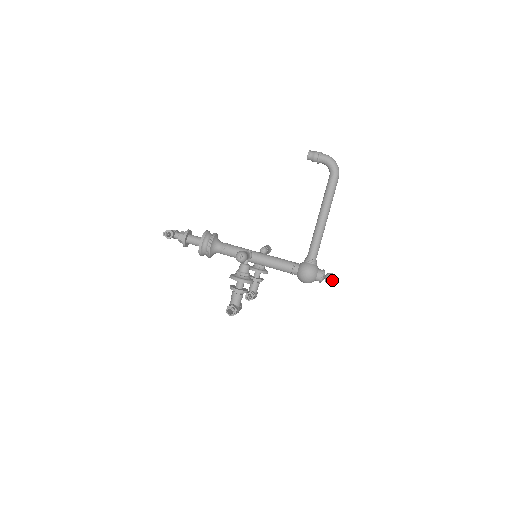
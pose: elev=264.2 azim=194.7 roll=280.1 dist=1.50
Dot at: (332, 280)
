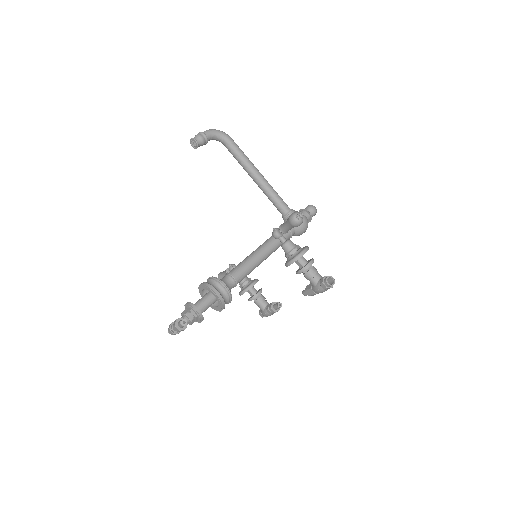
Dot at: (315, 208)
